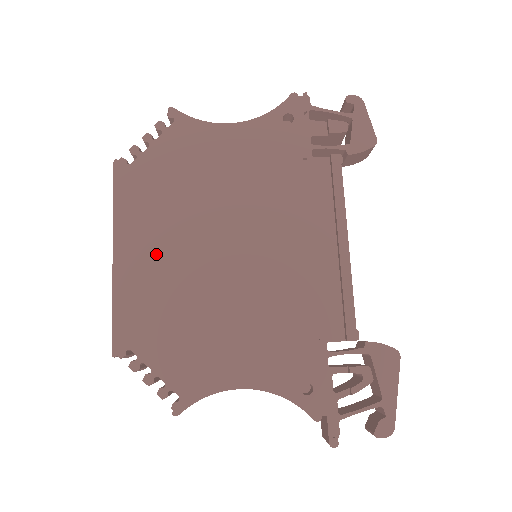
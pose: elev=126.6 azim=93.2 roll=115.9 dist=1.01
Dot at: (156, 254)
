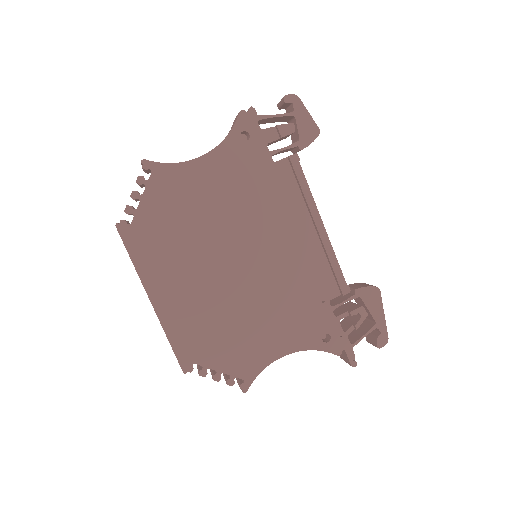
Dot at: (184, 288)
